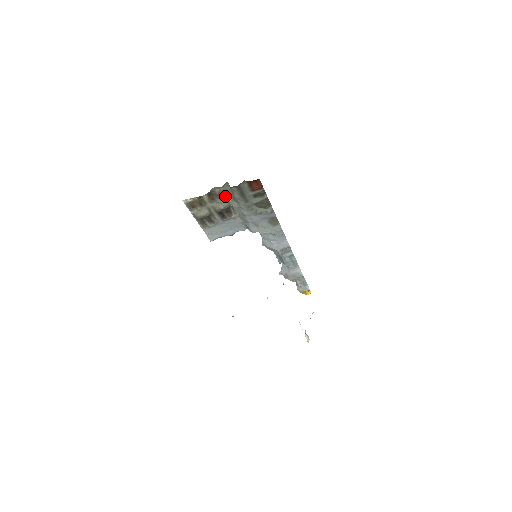
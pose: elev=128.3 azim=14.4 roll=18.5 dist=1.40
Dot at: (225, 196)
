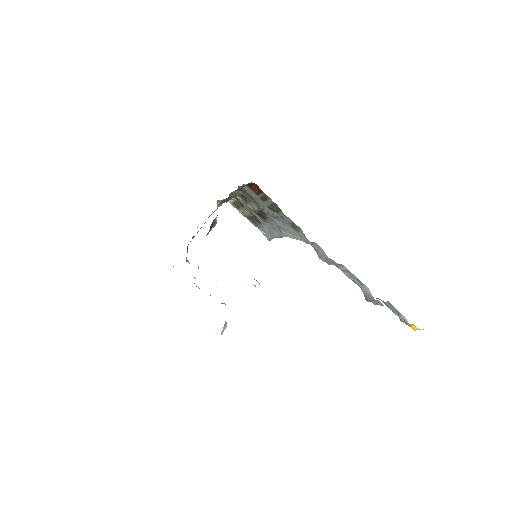
Dot at: occluded
